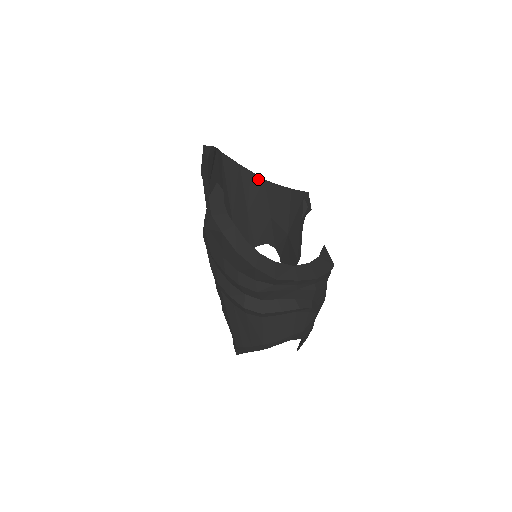
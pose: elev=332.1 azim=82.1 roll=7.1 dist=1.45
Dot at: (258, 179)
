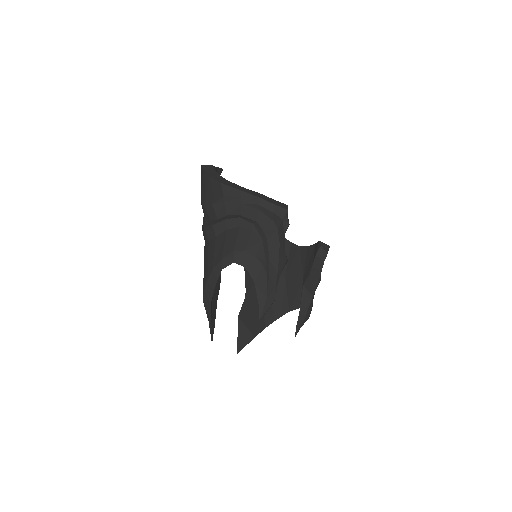
Dot at: (296, 247)
